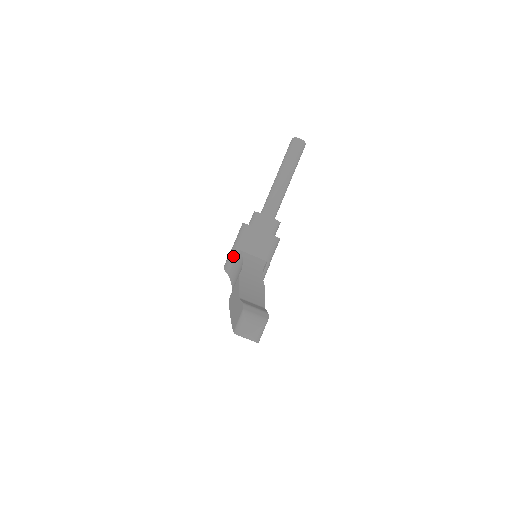
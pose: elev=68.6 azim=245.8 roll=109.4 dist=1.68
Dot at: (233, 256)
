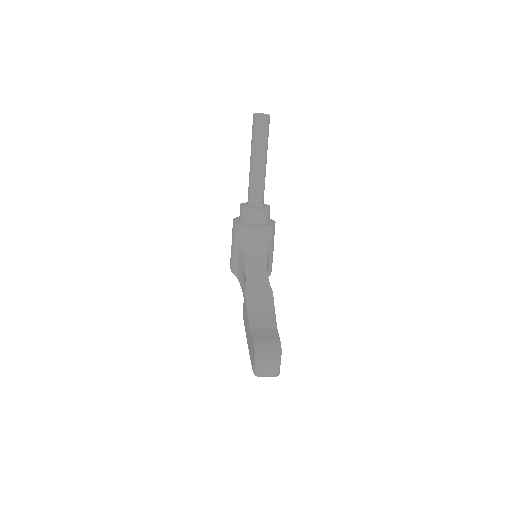
Dot at: (235, 258)
